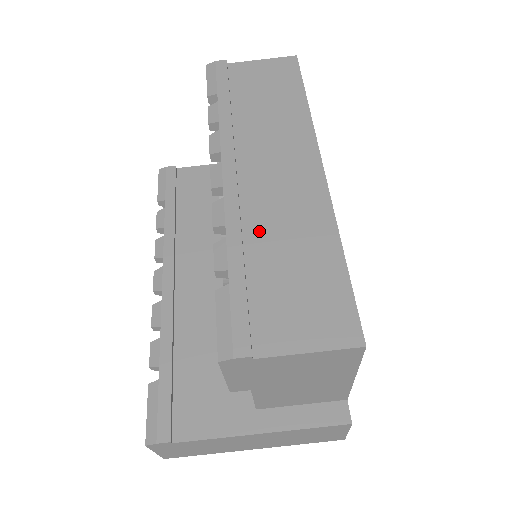
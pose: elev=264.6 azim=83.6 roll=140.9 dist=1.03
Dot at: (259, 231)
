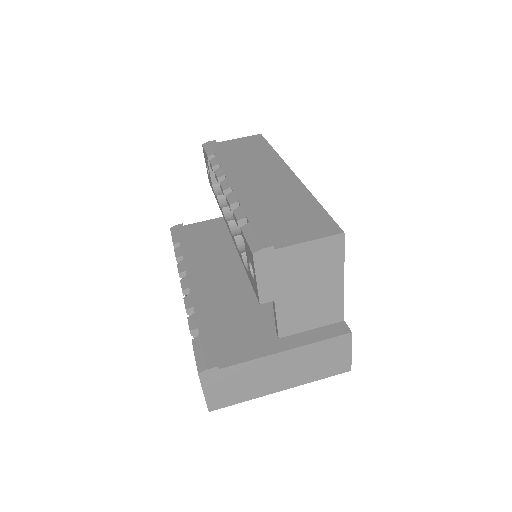
Dot at: (261, 202)
